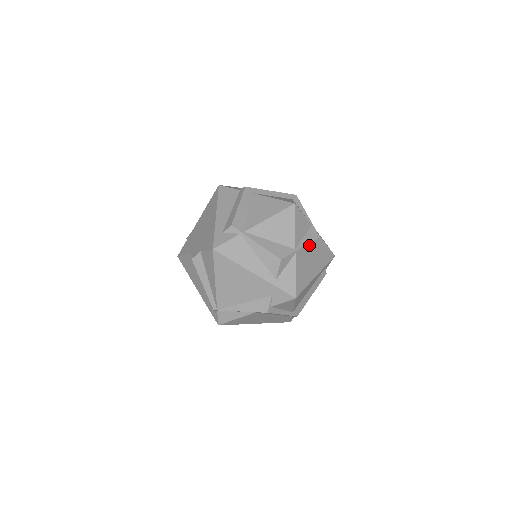
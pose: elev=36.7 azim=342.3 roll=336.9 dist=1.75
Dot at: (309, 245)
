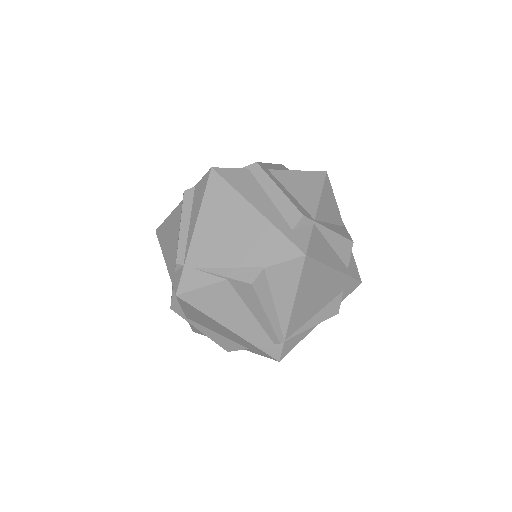
Dot at: occluded
